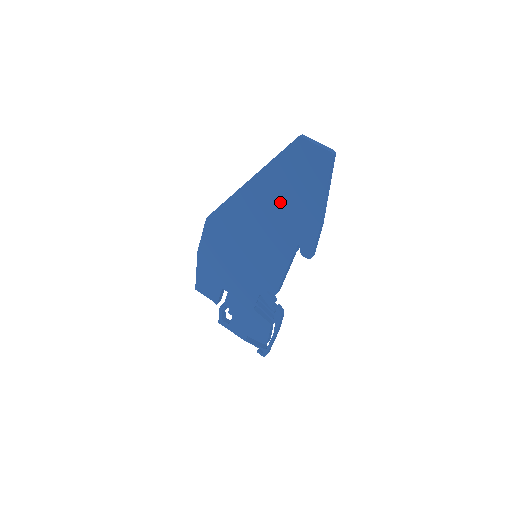
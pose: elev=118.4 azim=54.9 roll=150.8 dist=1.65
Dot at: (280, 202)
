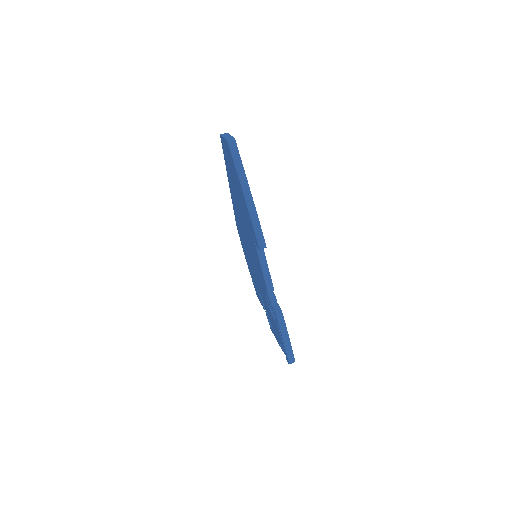
Dot at: (238, 199)
